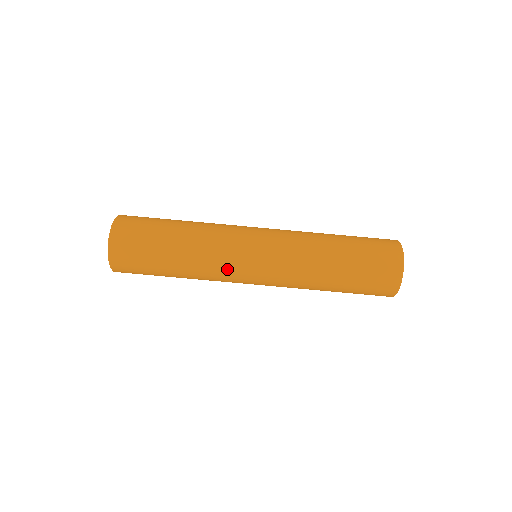
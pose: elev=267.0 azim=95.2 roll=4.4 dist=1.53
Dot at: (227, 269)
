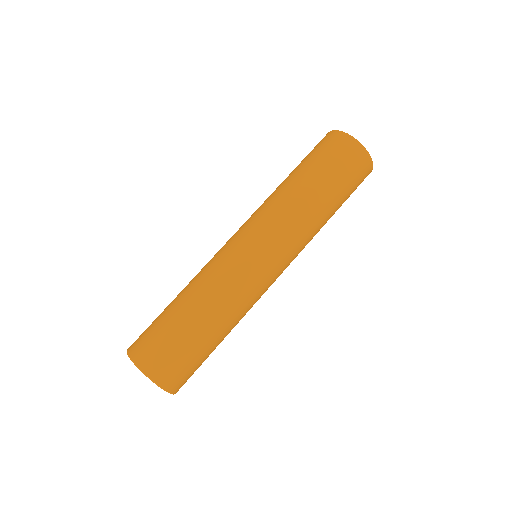
Dot at: (240, 274)
